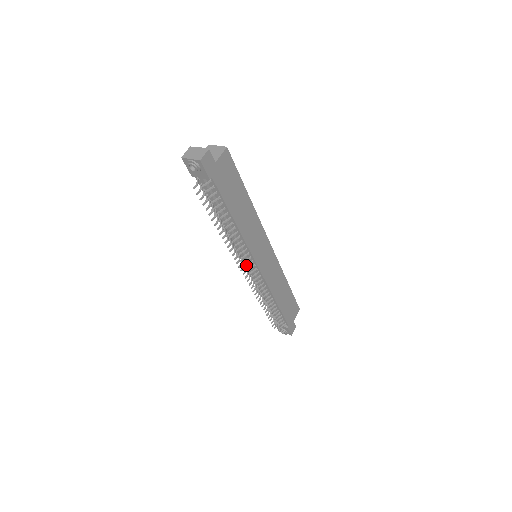
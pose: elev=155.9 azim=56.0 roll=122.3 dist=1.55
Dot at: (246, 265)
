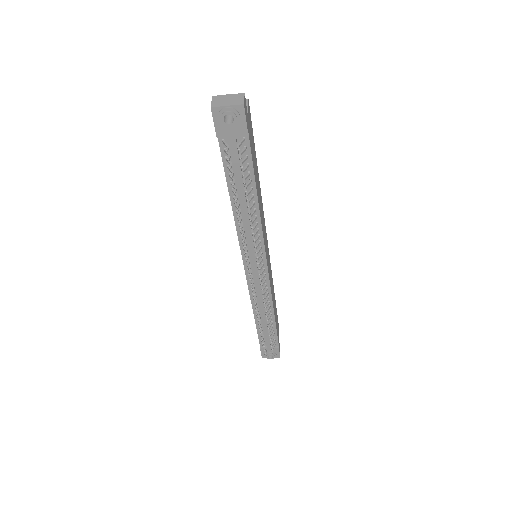
Dot at: (258, 264)
